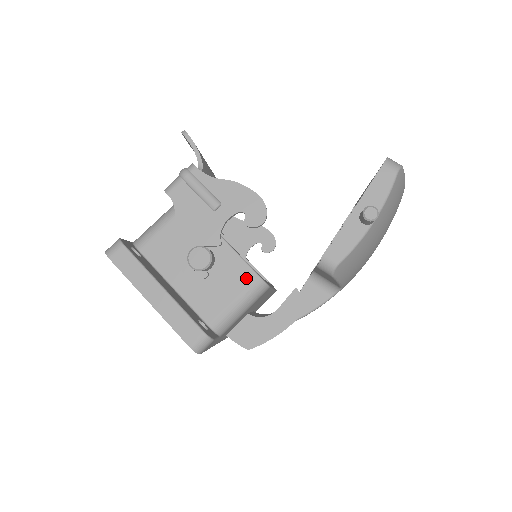
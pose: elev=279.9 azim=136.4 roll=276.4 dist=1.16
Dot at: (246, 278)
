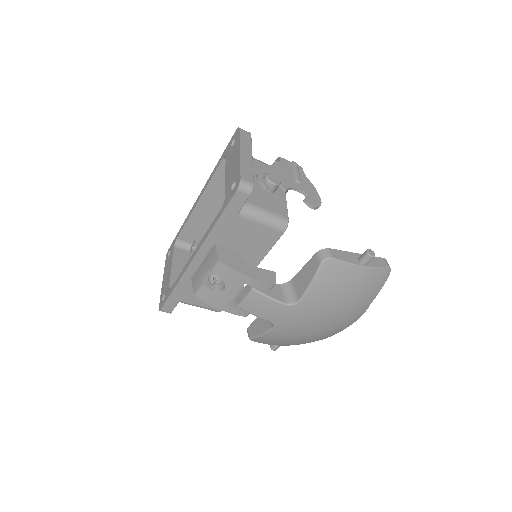
Dot at: (282, 212)
